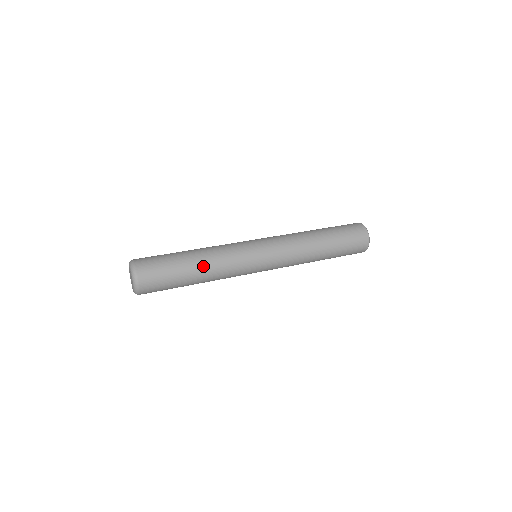
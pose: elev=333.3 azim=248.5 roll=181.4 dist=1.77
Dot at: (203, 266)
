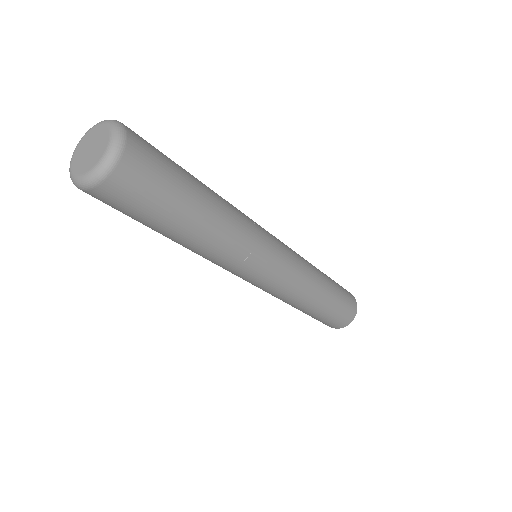
Dot at: occluded
